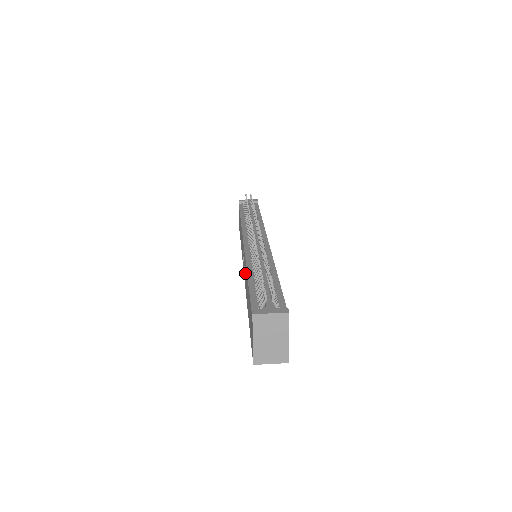
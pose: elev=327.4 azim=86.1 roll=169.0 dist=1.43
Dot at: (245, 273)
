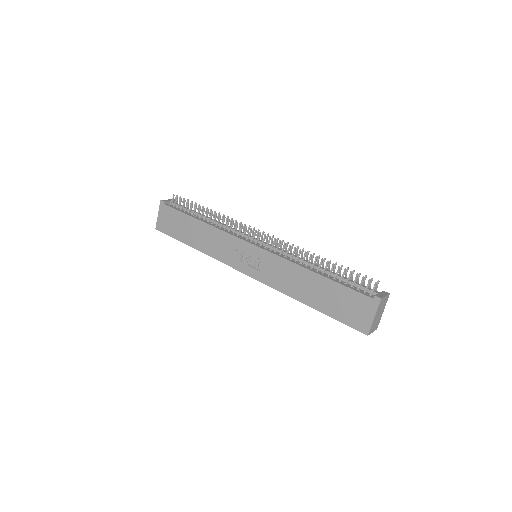
Dot at: (279, 271)
